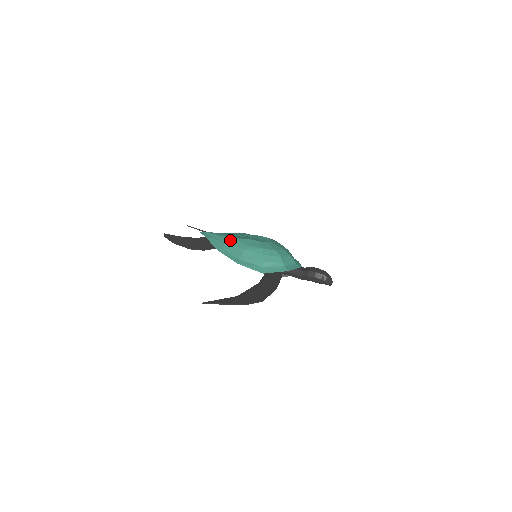
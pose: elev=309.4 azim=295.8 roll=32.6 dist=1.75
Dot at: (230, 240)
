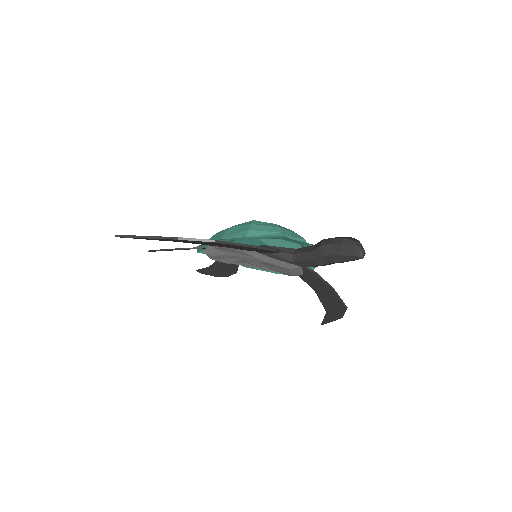
Dot at: occluded
